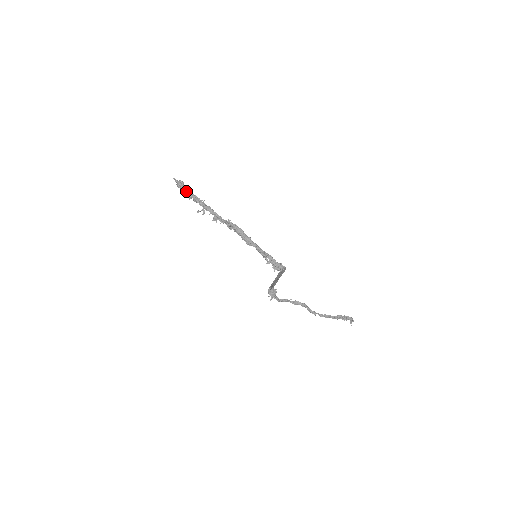
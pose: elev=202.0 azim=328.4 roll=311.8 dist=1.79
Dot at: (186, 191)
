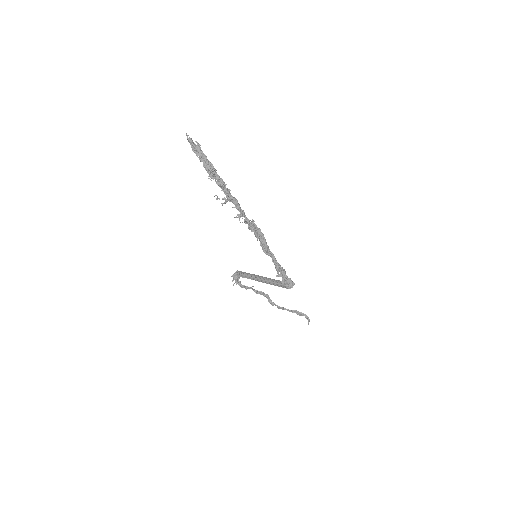
Dot at: (209, 166)
